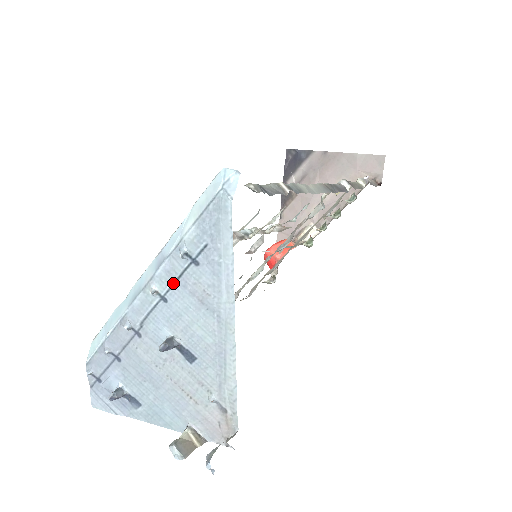
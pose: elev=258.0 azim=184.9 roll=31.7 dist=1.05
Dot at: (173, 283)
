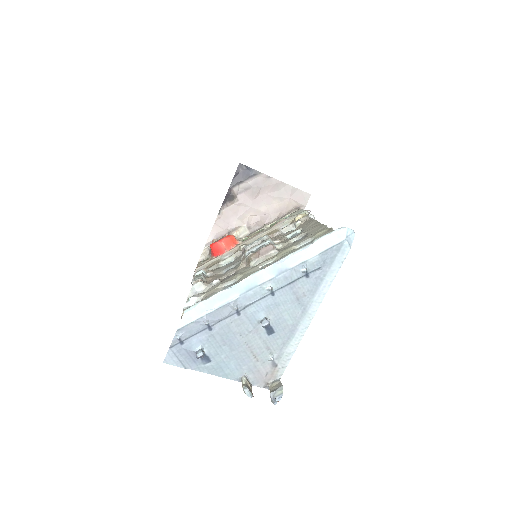
Dot at: (285, 285)
